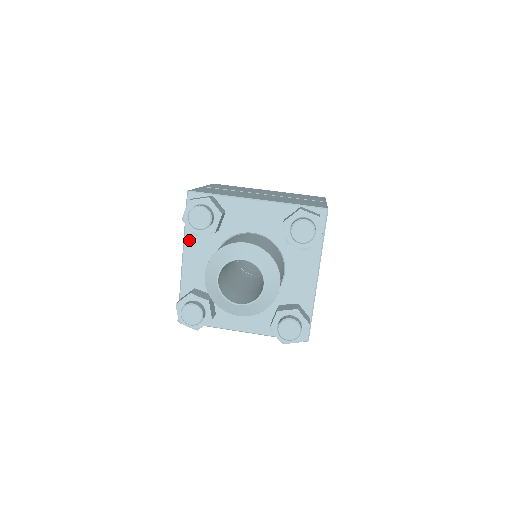
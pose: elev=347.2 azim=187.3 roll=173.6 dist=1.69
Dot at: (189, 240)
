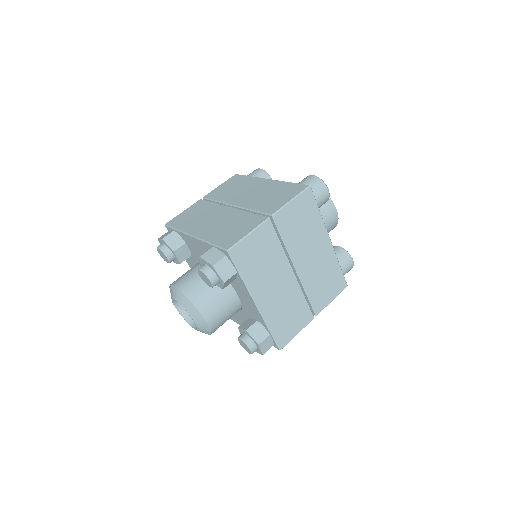
Dot at: occluded
